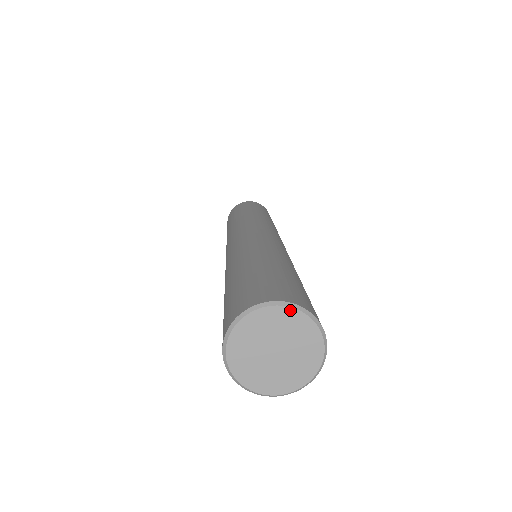
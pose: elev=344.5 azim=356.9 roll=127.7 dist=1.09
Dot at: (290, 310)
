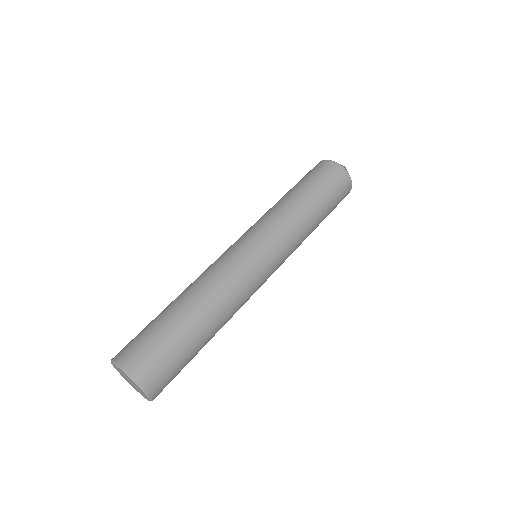
Dot at: (141, 390)
